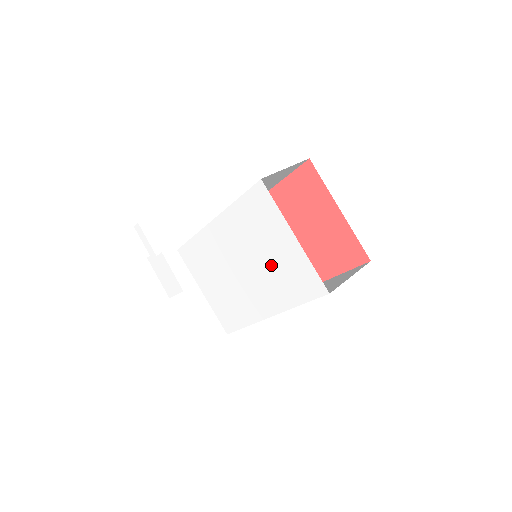
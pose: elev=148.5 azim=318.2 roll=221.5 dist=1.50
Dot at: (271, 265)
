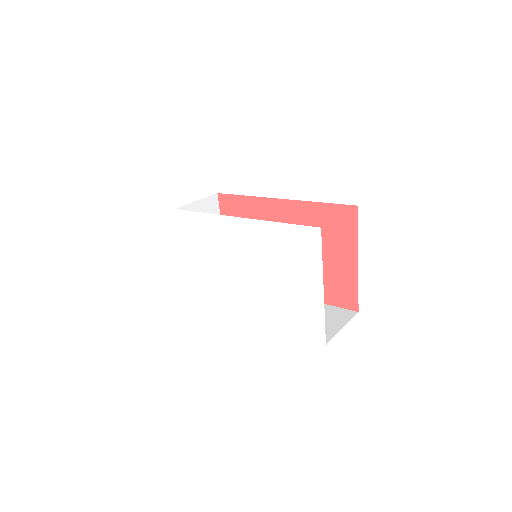
Dot at: (280, 291)
